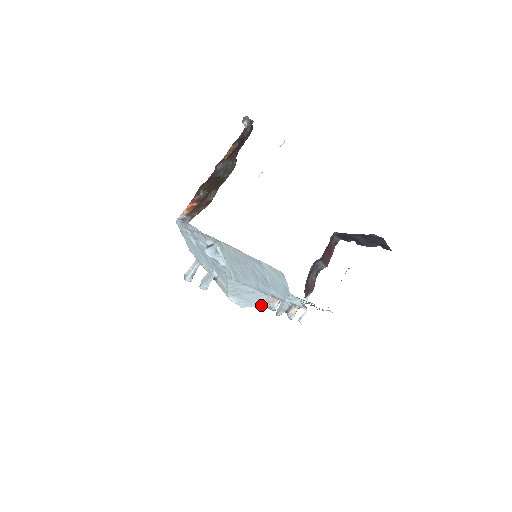
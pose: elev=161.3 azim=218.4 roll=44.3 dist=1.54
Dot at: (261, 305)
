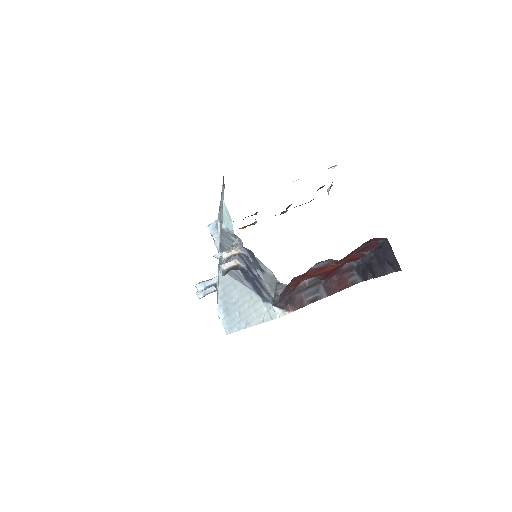
Dot at: (242, 328)
